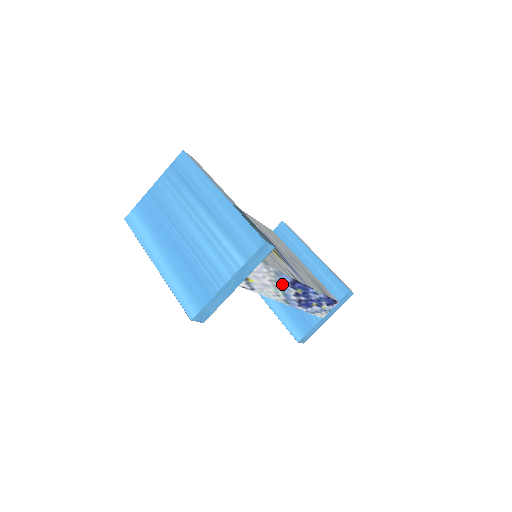
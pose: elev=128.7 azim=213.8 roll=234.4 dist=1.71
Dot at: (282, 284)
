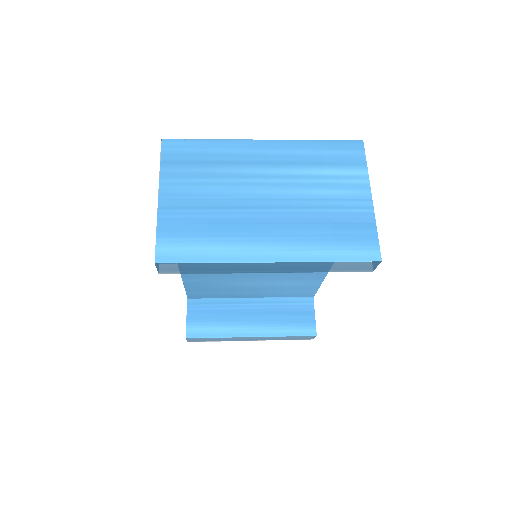
Dot at: occluded
